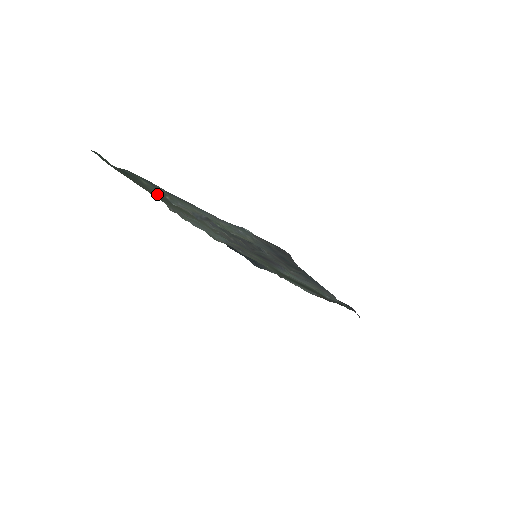
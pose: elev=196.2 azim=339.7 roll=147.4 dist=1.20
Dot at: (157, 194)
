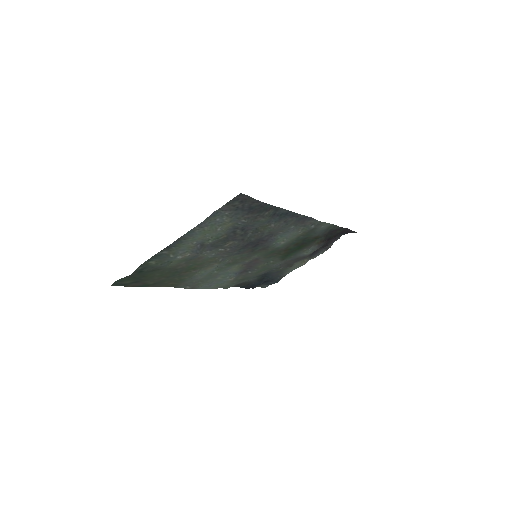
Dot at: (166, 265)
